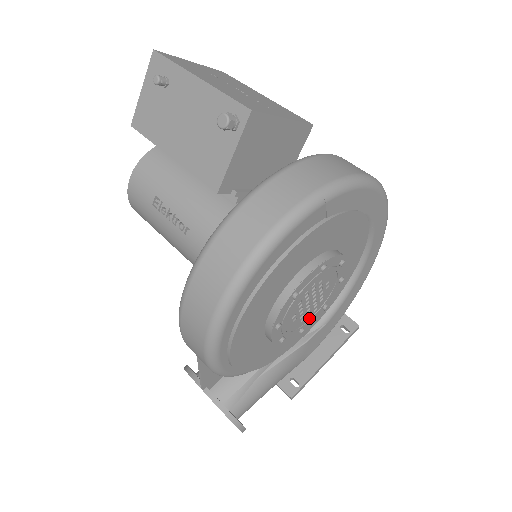
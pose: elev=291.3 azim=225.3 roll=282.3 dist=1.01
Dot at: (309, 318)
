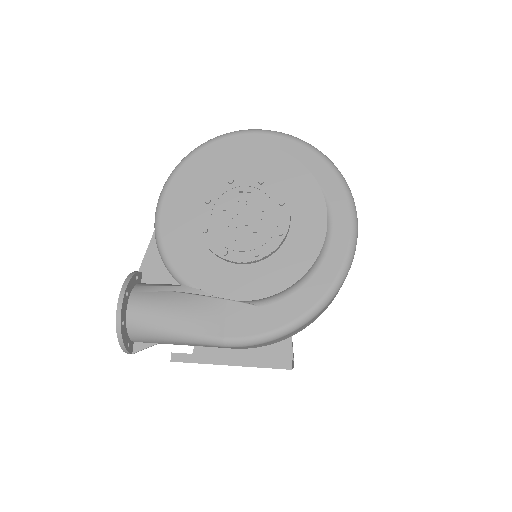
Dot at: (237, 246)
